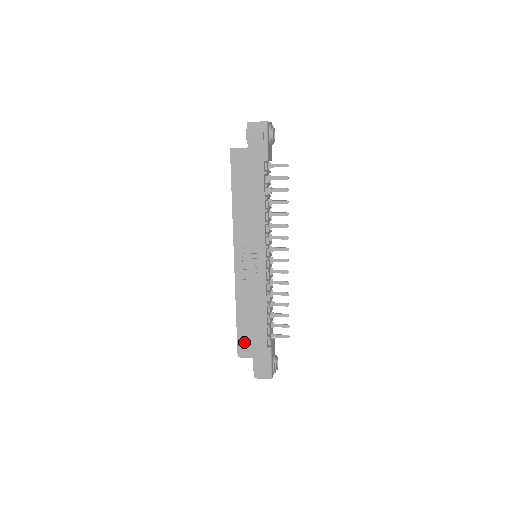
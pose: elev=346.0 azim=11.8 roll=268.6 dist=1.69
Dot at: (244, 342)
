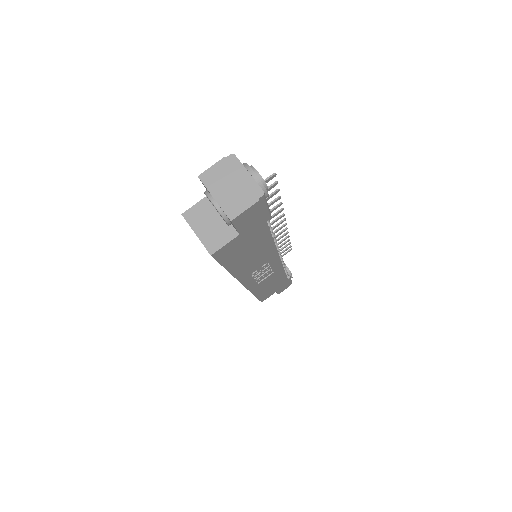
Dot at: occluded
